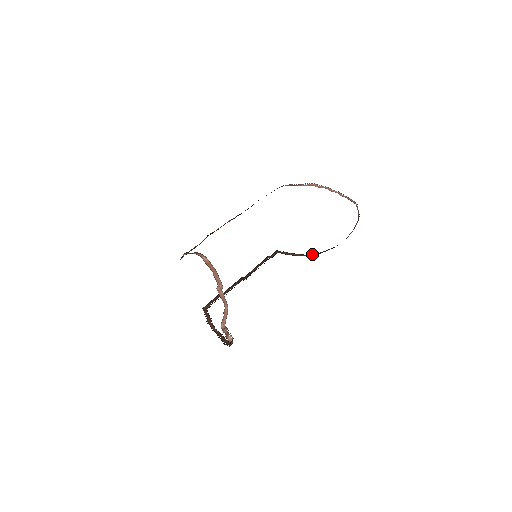
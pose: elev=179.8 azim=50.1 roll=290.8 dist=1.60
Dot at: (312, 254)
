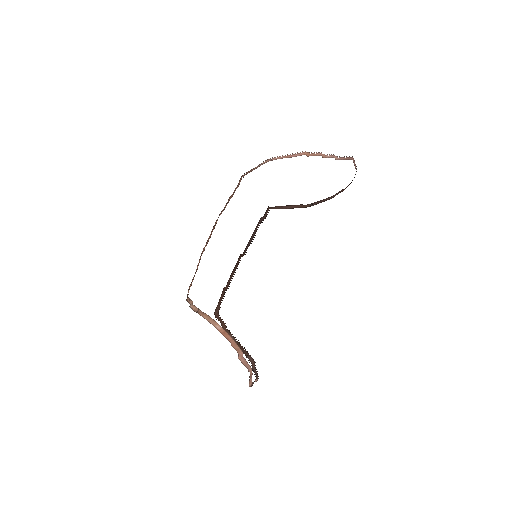
Dot at: occluded
